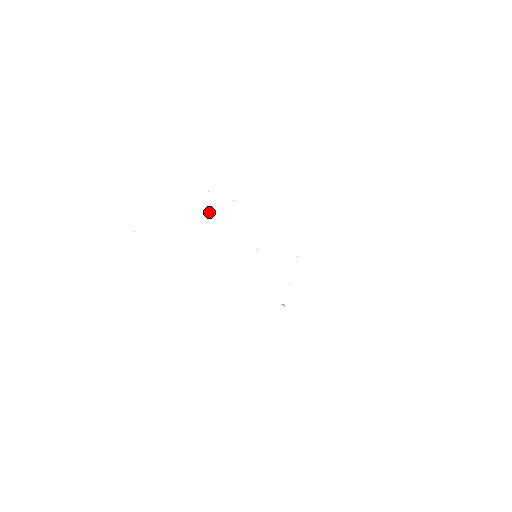
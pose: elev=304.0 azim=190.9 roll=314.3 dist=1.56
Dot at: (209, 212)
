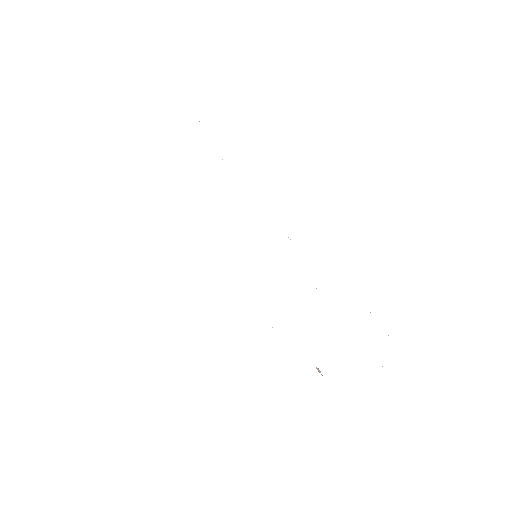
Dot at: occluded
